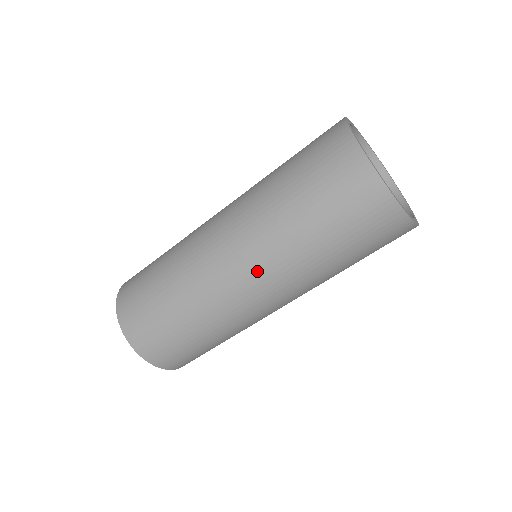
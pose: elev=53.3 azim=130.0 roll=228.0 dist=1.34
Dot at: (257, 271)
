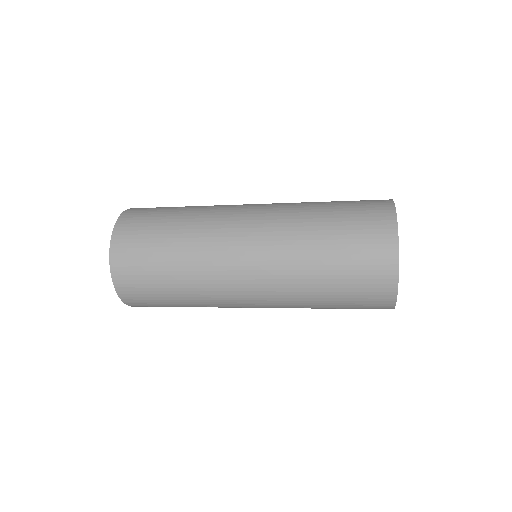
Dot at: occluded
